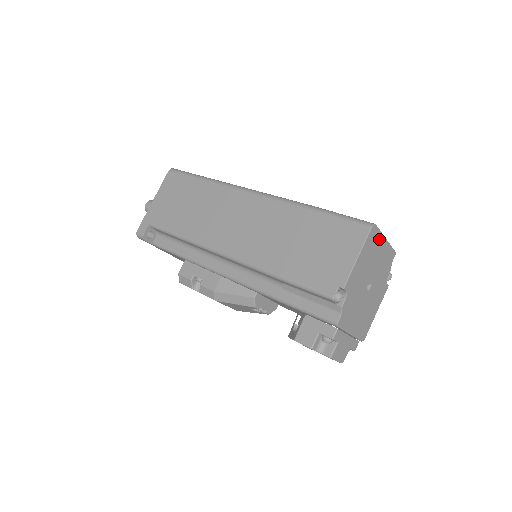
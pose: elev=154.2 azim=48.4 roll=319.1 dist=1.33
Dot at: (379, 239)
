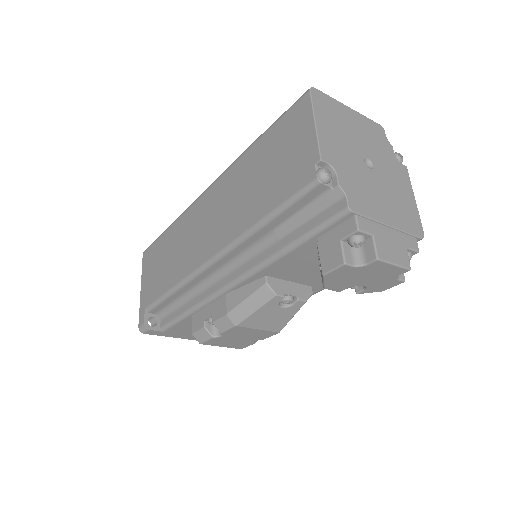
Dot at: (336, 106)
